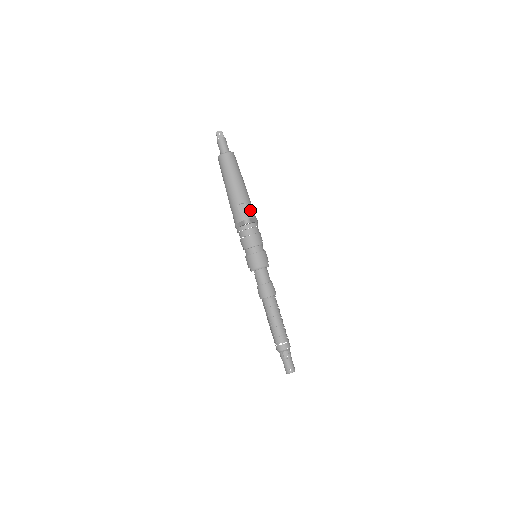
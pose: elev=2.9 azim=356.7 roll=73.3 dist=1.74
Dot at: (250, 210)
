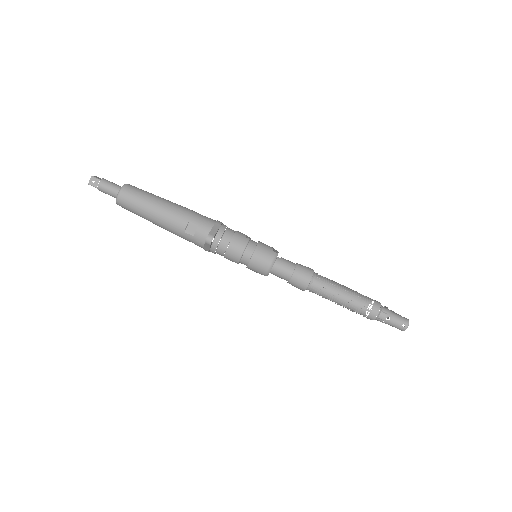
Dot at: (201, 222)
